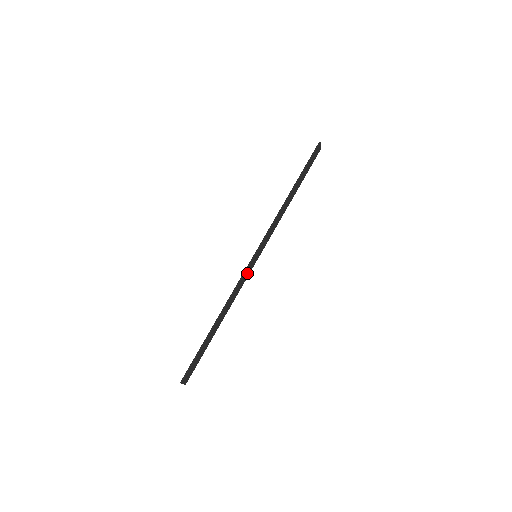
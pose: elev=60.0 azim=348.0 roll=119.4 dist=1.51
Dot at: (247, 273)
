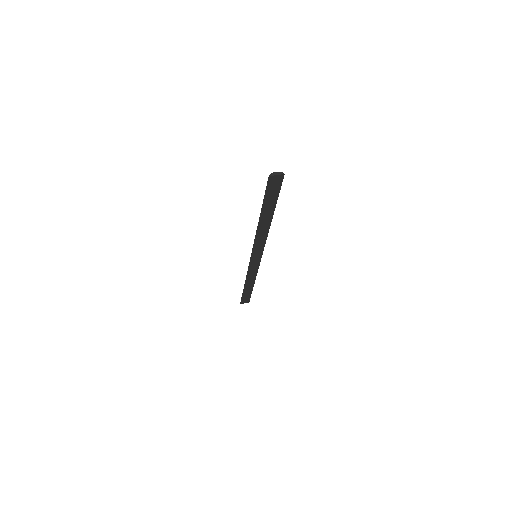
Dot at: (255, 264)
